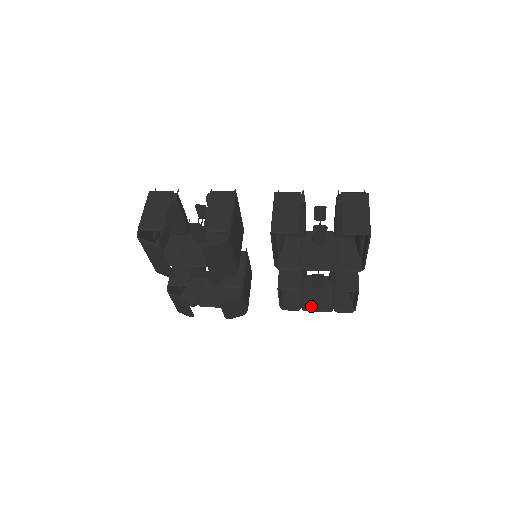
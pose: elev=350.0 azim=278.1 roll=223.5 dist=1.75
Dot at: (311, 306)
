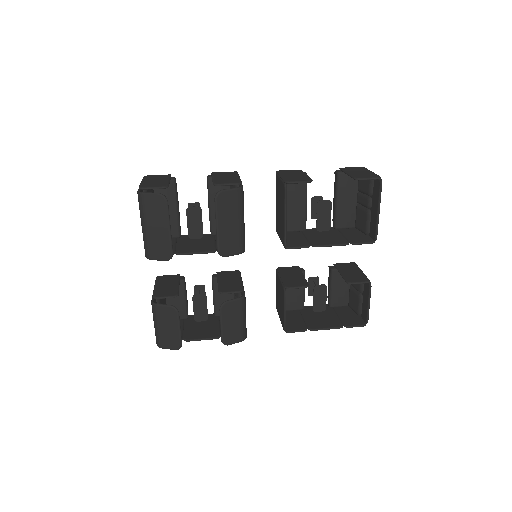
Dot at: (318, 325)
